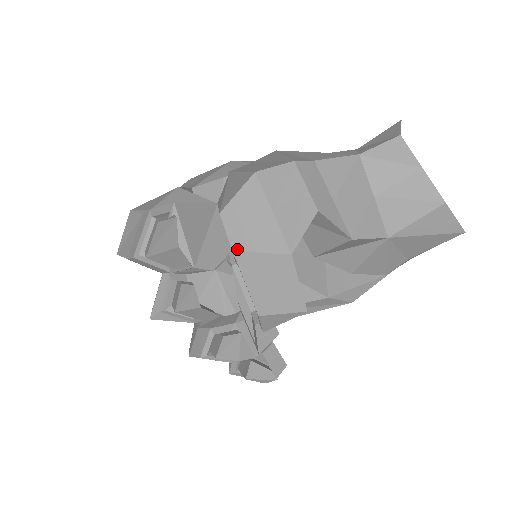
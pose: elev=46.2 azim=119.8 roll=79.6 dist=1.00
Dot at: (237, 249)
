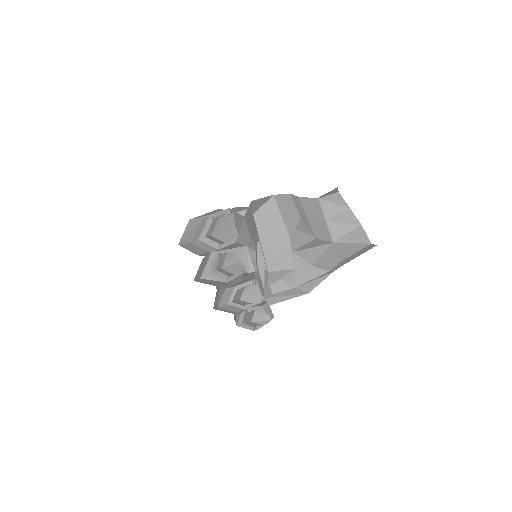
Dot at: (261, 233)
